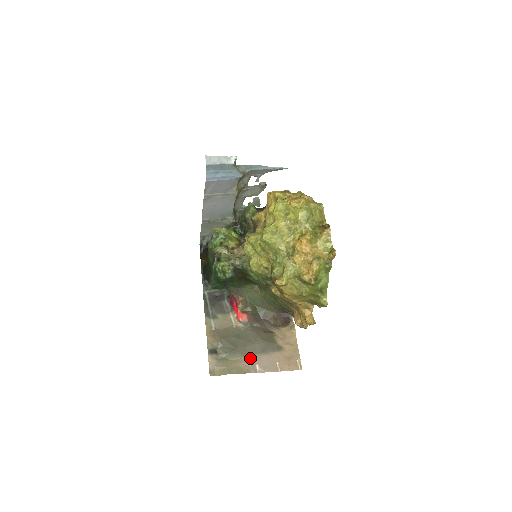
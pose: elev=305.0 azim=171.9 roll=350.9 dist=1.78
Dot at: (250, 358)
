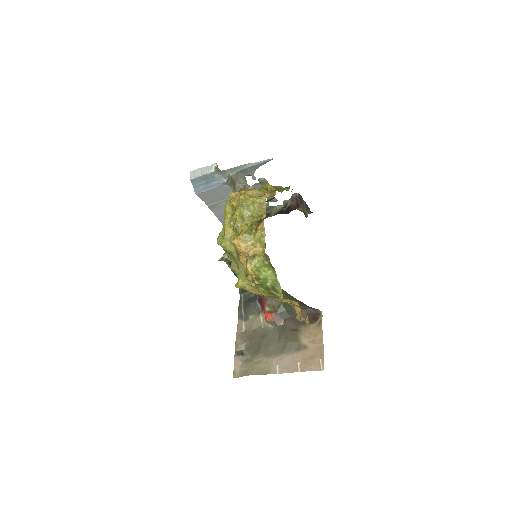
Dot at: (272, 359)
